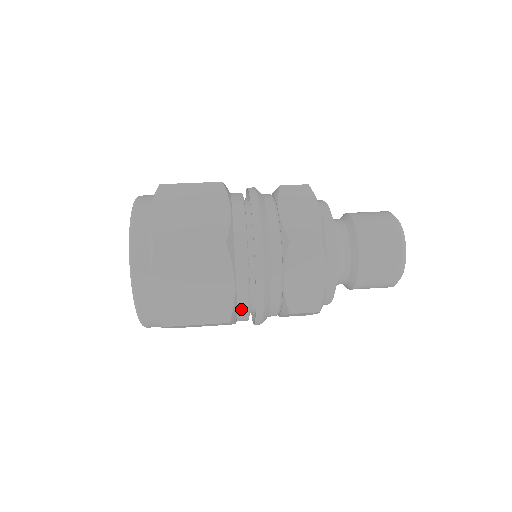
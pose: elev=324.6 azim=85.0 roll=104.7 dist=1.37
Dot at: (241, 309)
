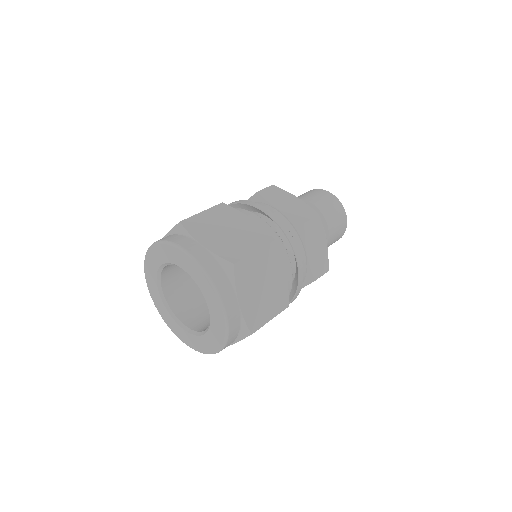
Dot at: occluded
